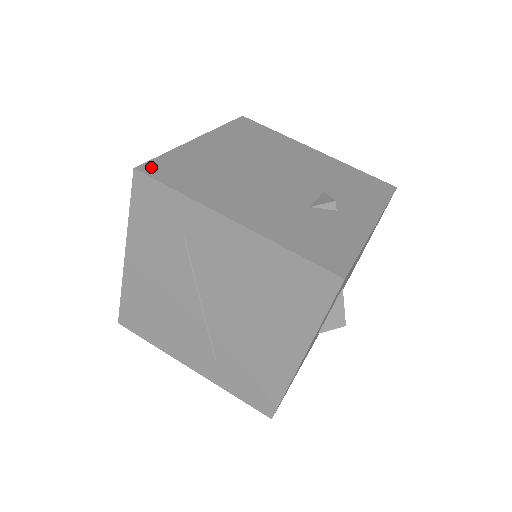
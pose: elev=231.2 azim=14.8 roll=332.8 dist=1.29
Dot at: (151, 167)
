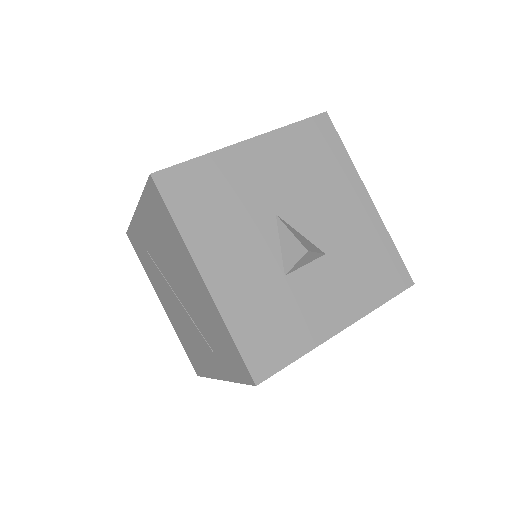
Dot at: occluded
